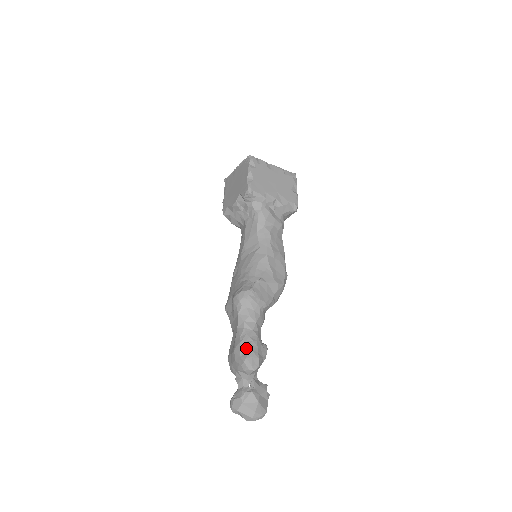
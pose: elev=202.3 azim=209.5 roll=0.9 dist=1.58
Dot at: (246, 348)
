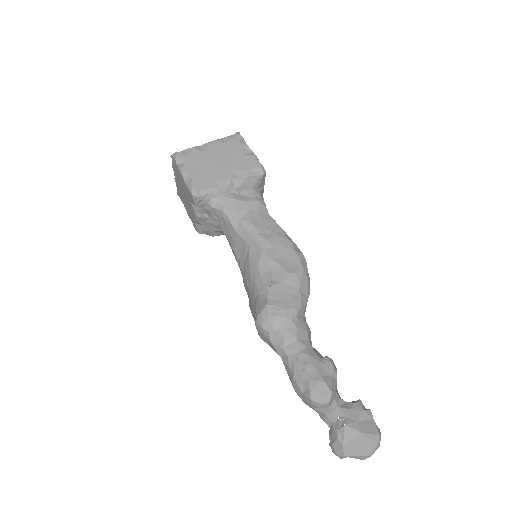
Dot at: (303, 380)
